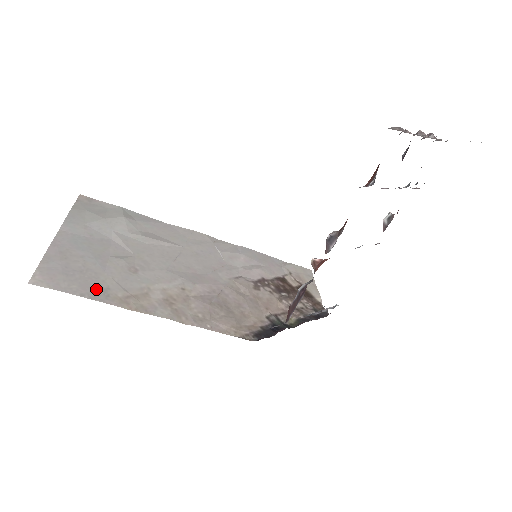
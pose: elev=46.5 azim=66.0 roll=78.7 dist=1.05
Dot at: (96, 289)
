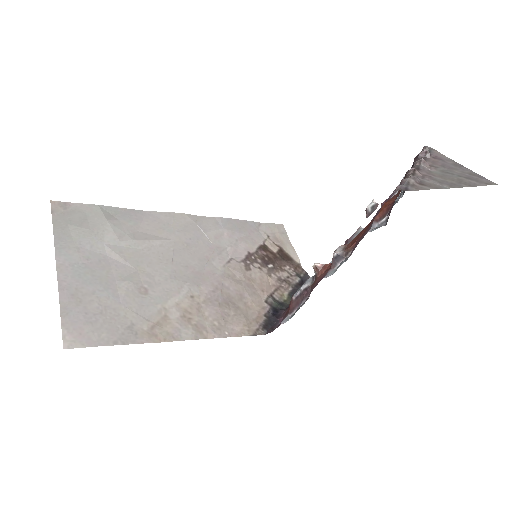
Dot at: (123, 330)
